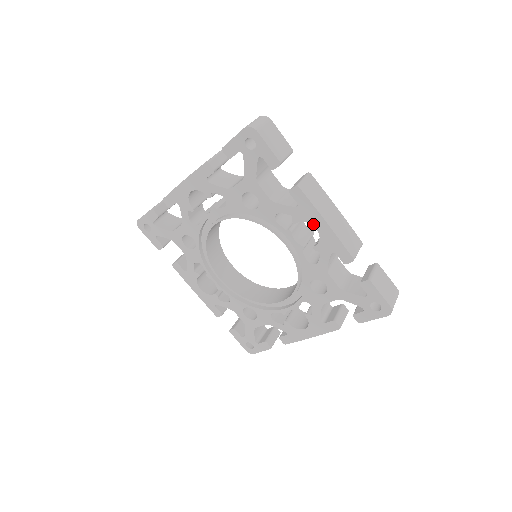
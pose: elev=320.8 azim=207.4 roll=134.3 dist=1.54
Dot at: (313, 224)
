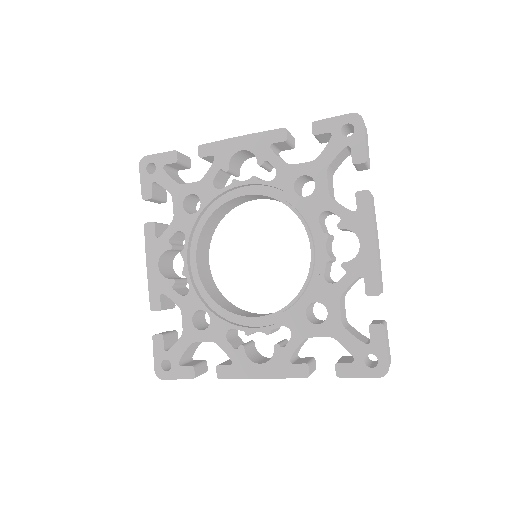
Dot at: (360, 237)
